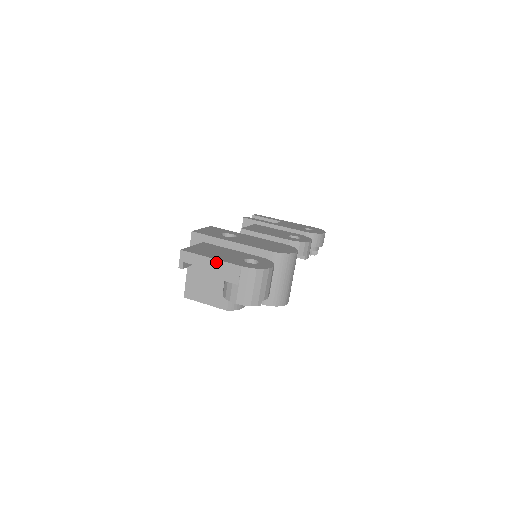
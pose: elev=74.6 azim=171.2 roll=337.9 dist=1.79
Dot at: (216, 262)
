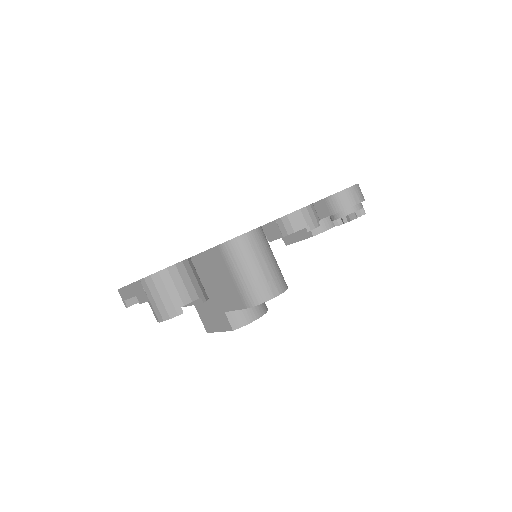
Dot at: (131, 287)
